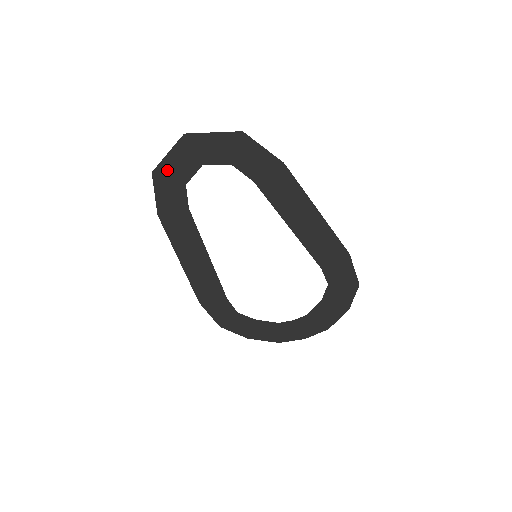
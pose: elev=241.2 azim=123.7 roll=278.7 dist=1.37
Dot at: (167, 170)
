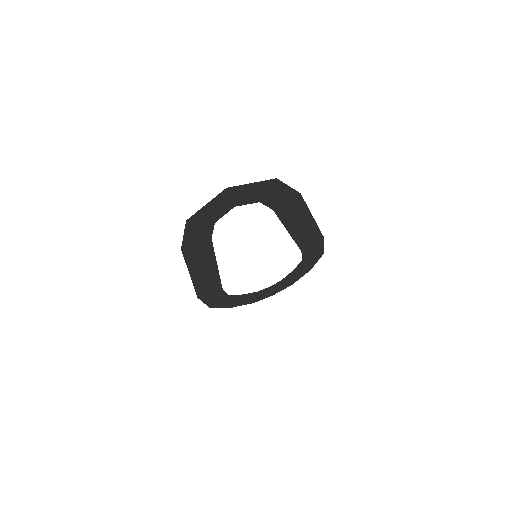
Dot at: (201, 216)
